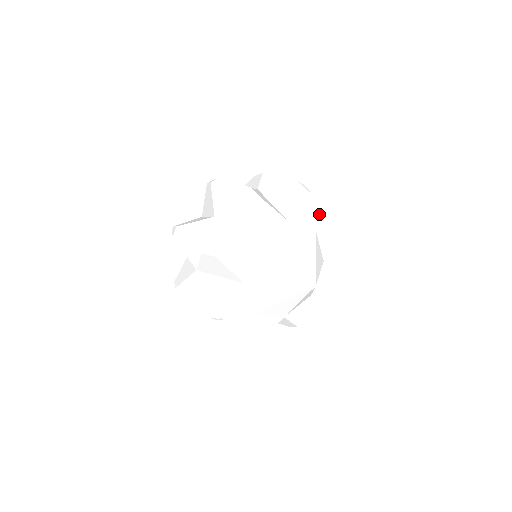
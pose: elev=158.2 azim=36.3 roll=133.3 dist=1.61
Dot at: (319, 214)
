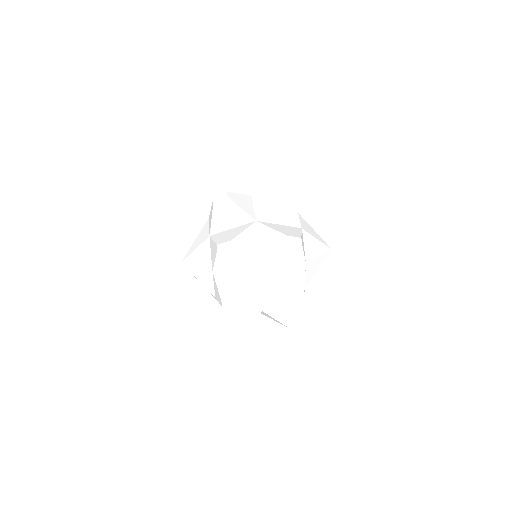
Dot at: (275, 202)
